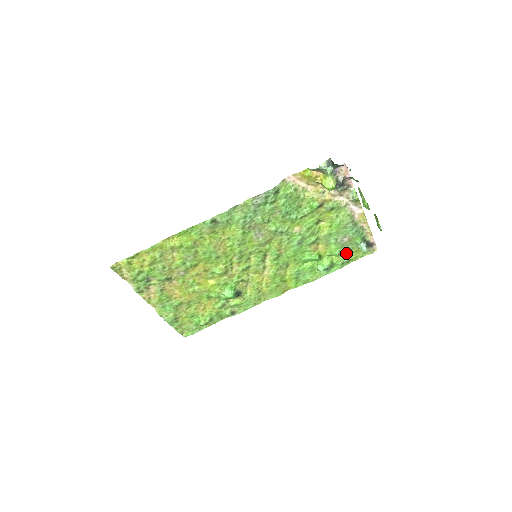
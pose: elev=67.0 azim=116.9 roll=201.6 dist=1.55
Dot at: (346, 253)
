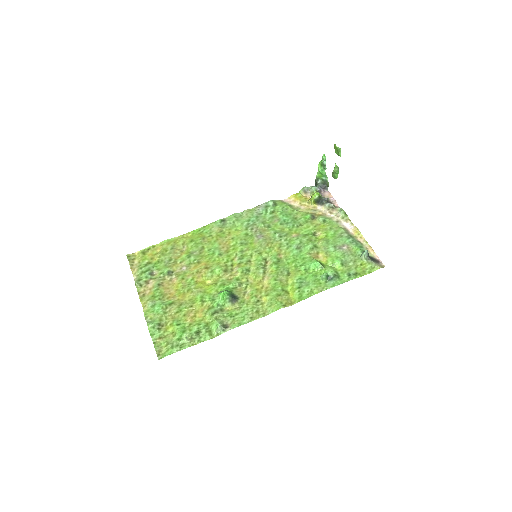
Dot at: (350, 265)
